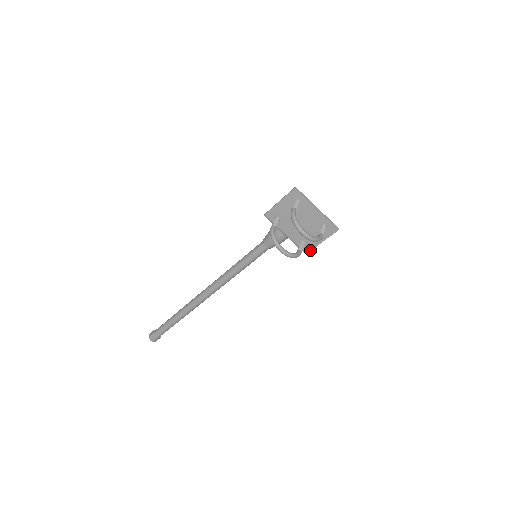
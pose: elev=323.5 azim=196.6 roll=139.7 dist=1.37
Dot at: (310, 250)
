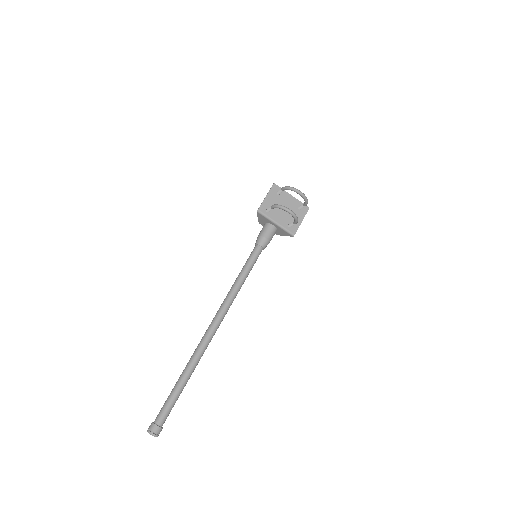
Dot at: (296, 231)
